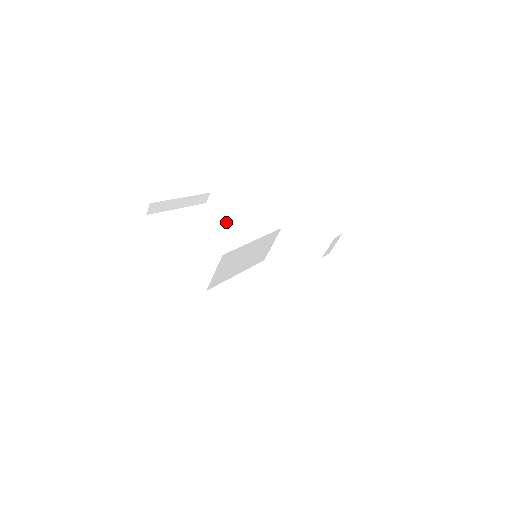
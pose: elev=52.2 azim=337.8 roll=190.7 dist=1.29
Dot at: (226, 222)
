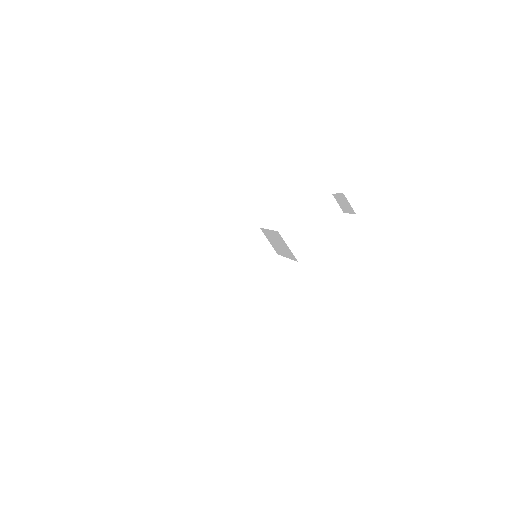
Dot at: occluded
